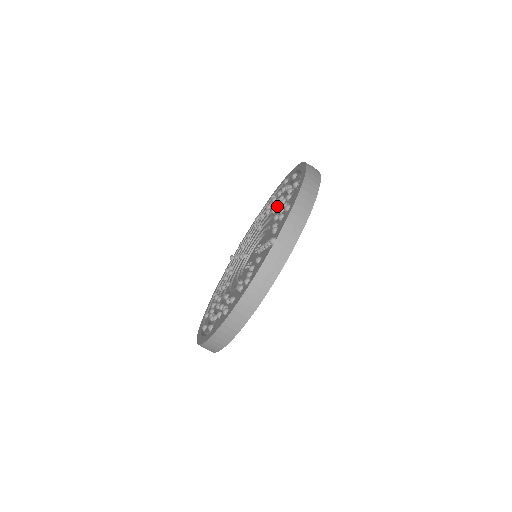
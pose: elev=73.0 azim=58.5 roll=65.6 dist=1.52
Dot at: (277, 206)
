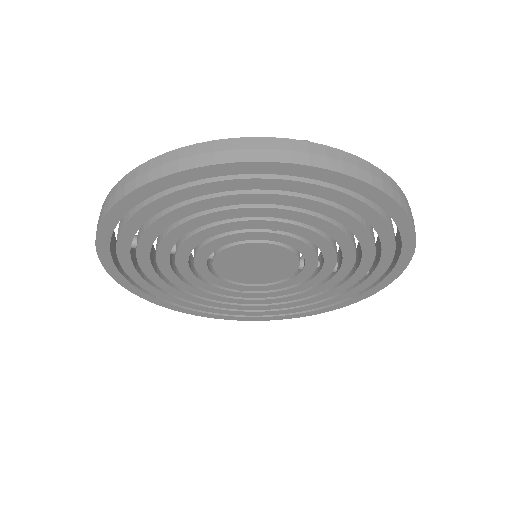
Dot at: occluded
